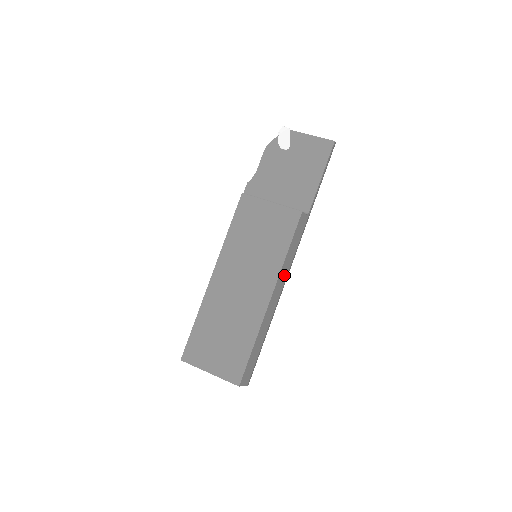
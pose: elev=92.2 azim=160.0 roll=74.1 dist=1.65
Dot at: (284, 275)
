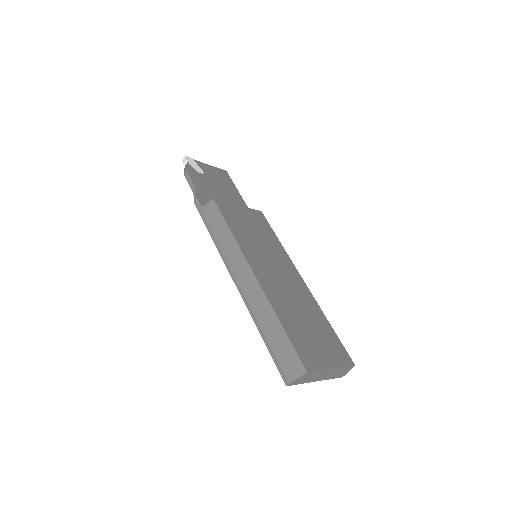
Dot at: occluded
